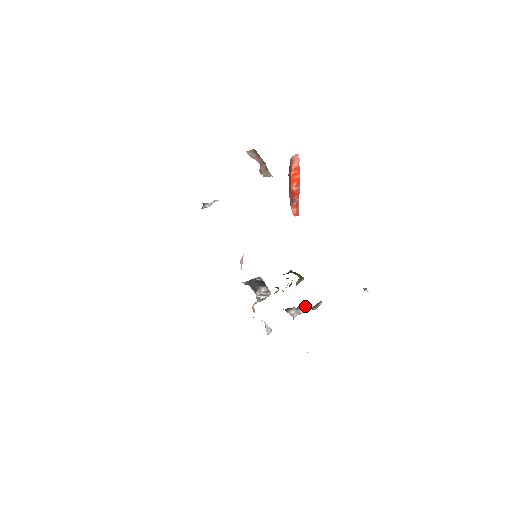
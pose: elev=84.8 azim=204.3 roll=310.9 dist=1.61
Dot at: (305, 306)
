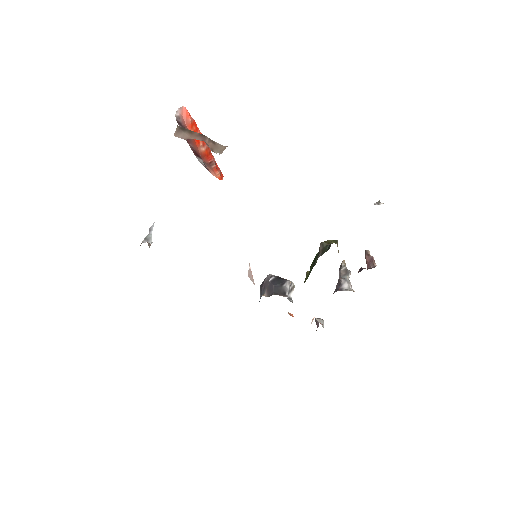
Dot at: (345, 268)
